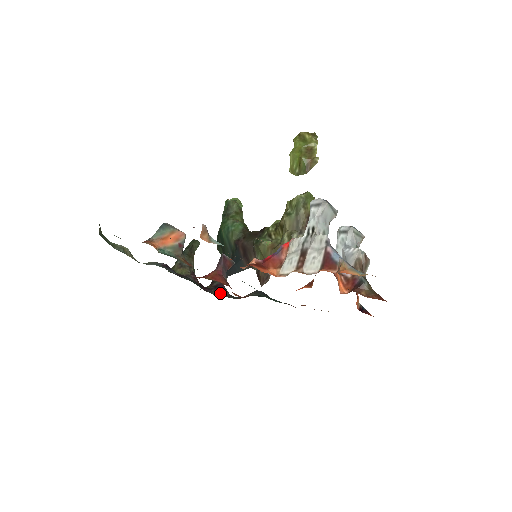
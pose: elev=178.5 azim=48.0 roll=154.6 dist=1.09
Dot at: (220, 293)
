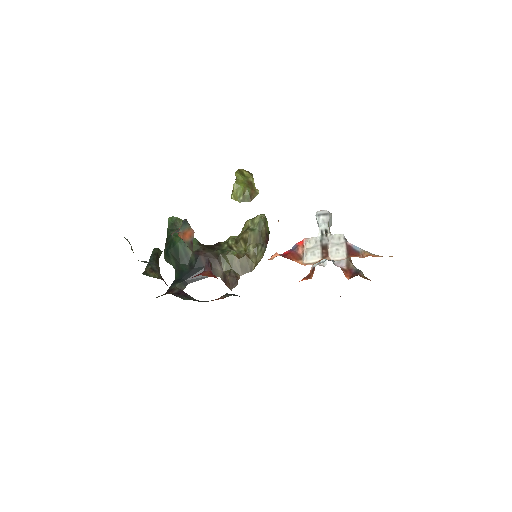
Dot at: (187, 298)
